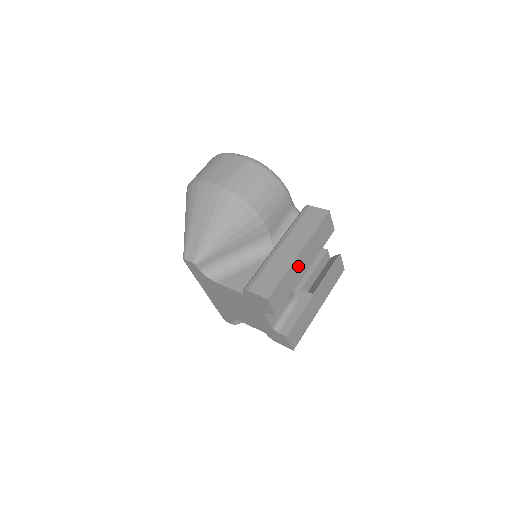
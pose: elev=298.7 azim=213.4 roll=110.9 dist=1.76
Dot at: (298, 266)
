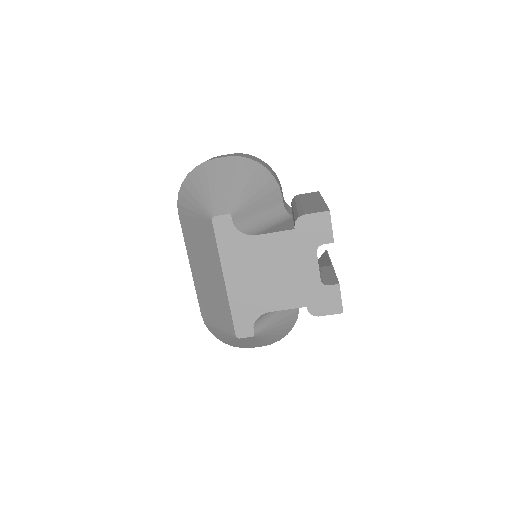
Dot at: occluded
